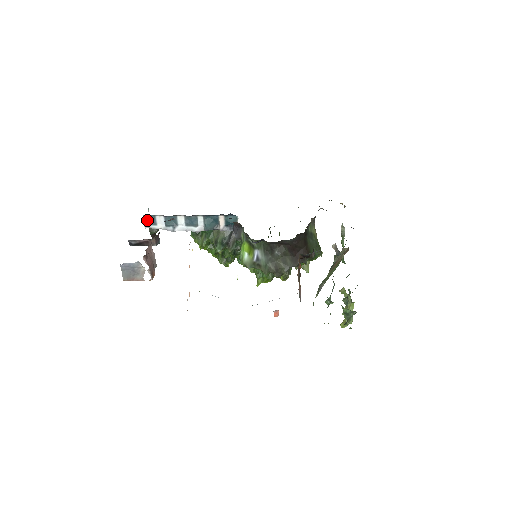
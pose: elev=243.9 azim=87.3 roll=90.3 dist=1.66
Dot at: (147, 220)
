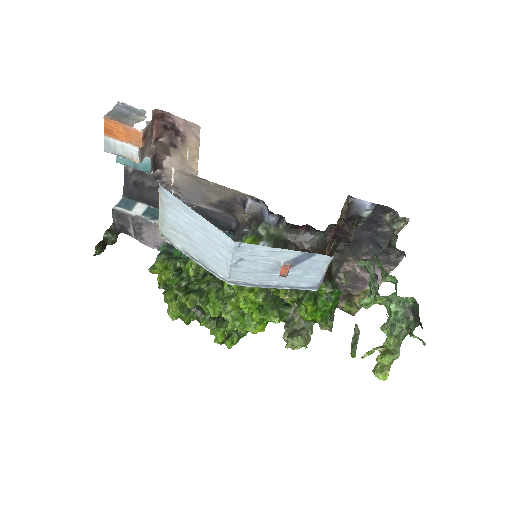
Dot at: (123, 203)
